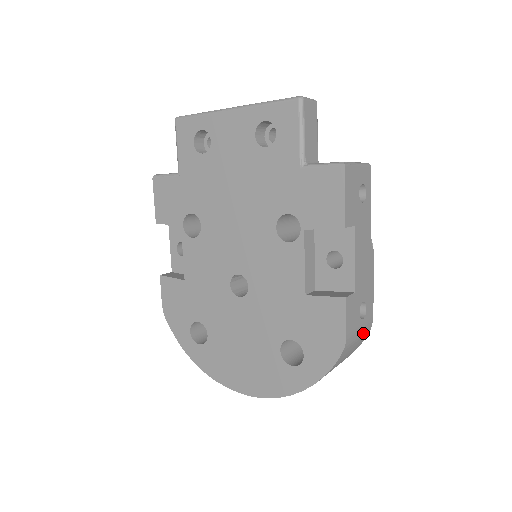
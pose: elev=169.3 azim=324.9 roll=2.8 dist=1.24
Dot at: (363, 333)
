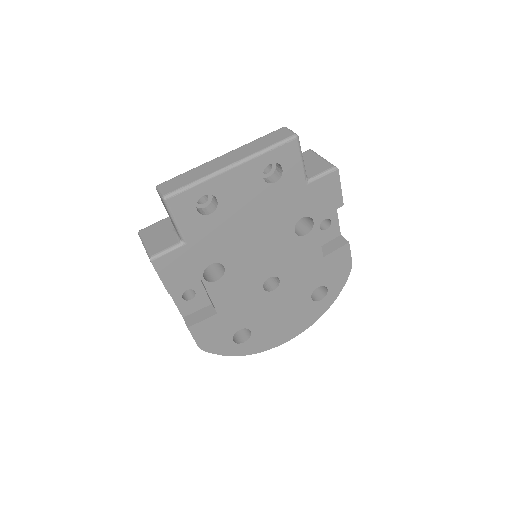
Dot at: occluded
